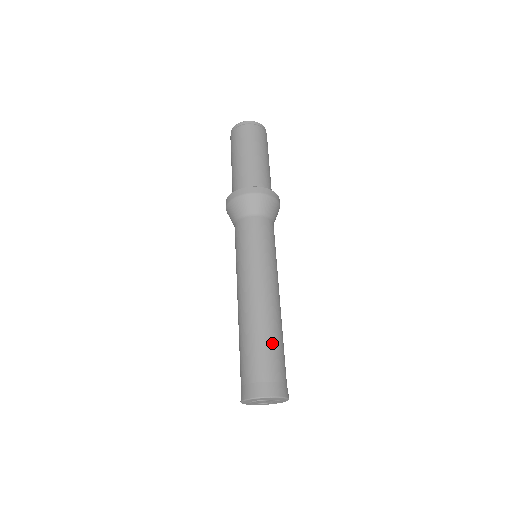
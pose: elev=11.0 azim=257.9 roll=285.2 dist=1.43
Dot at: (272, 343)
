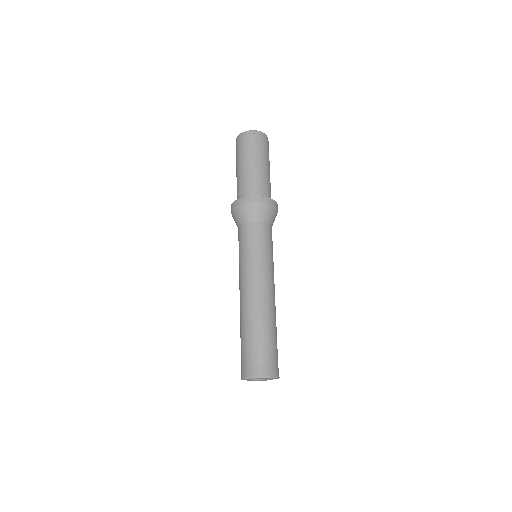
Dot at: (265, 334)
